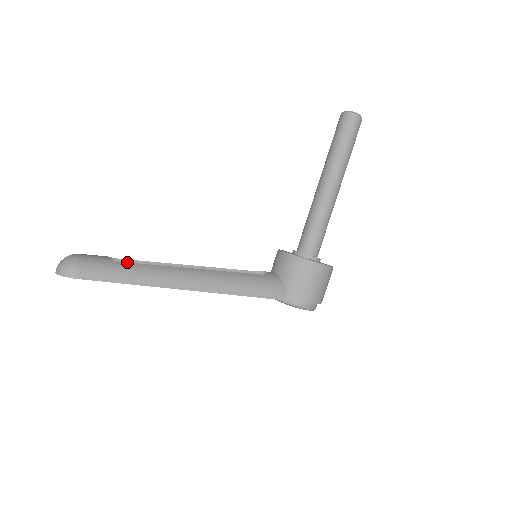
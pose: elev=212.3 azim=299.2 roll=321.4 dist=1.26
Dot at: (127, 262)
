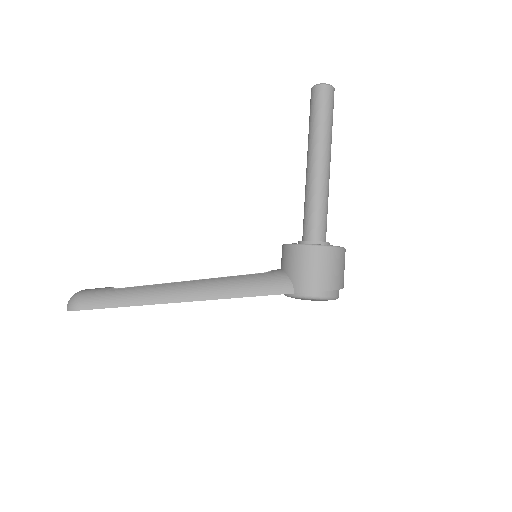
Dot at: occluded
